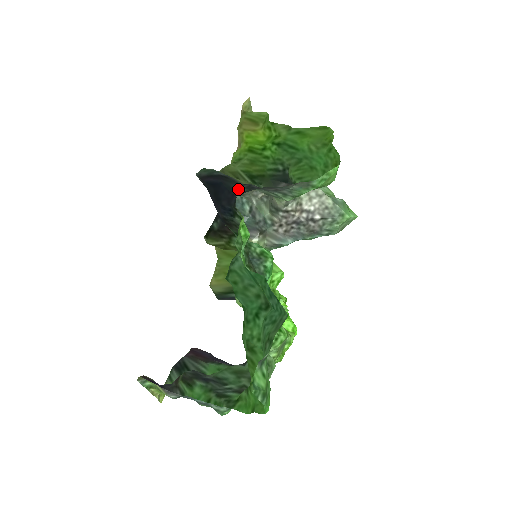
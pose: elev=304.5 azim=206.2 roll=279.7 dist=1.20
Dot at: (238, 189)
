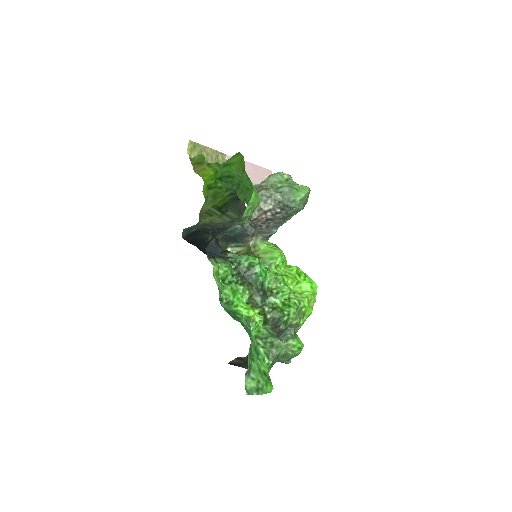
Dot at: (207, 237)
